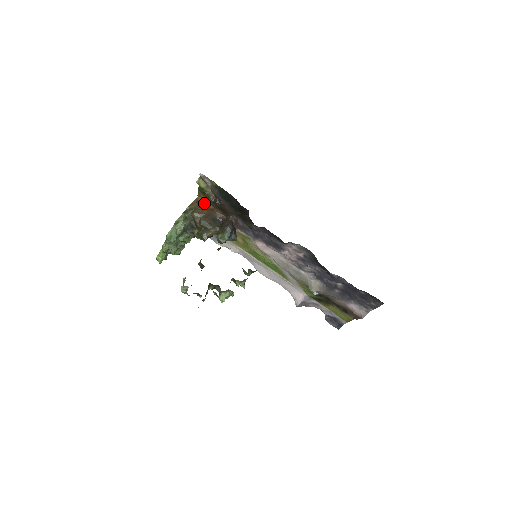
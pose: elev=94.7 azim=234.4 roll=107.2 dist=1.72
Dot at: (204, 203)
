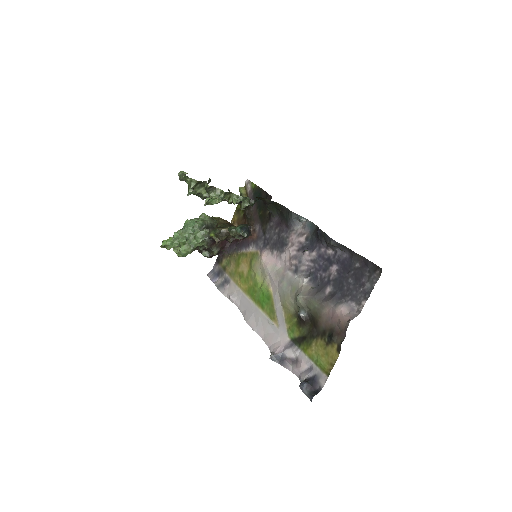
Dot at: occluded
